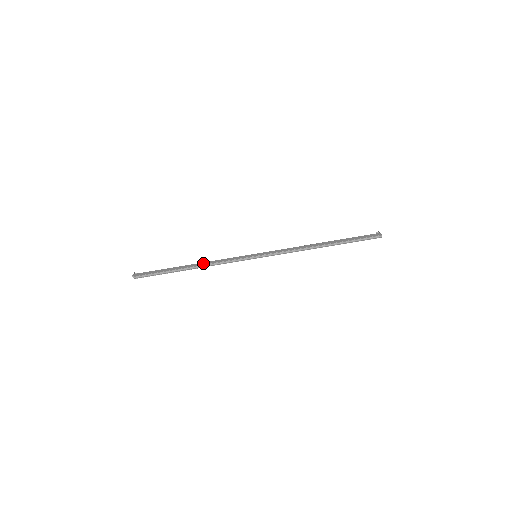
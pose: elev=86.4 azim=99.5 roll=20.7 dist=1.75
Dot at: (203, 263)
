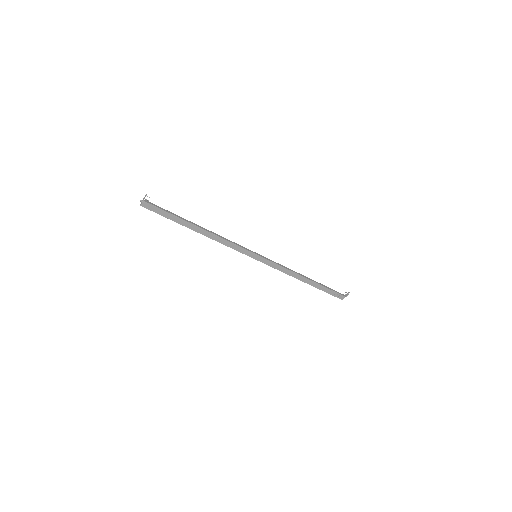
Dot at: (211, 236)
